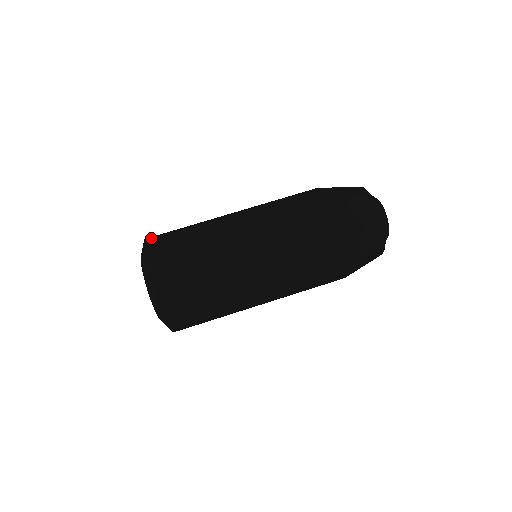
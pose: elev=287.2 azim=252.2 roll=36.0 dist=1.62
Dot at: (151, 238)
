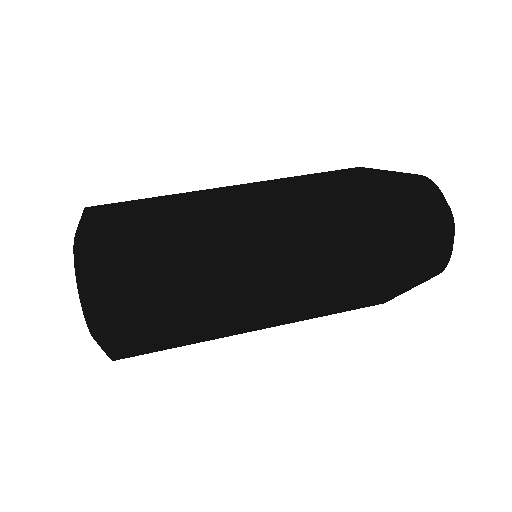
Dot at: (97, 205)
